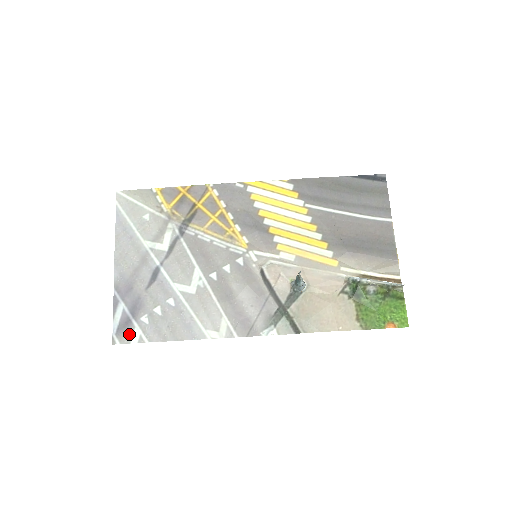
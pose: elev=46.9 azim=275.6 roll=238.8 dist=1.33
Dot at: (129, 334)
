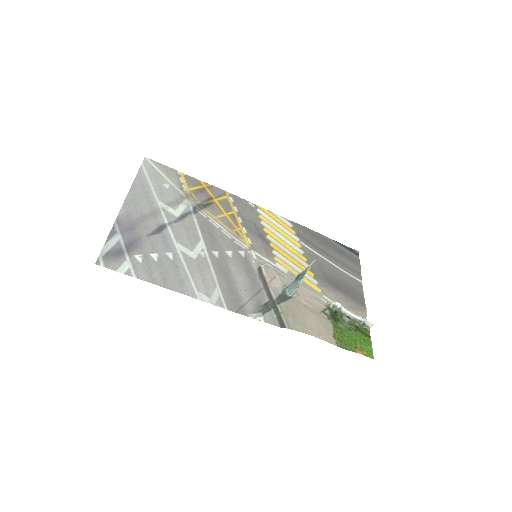
Dot at: (117, 263)
